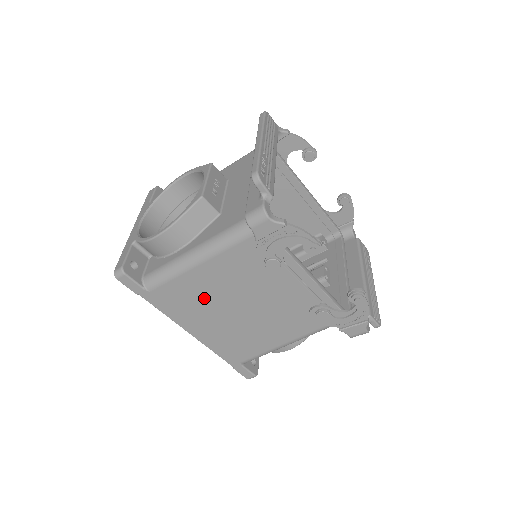
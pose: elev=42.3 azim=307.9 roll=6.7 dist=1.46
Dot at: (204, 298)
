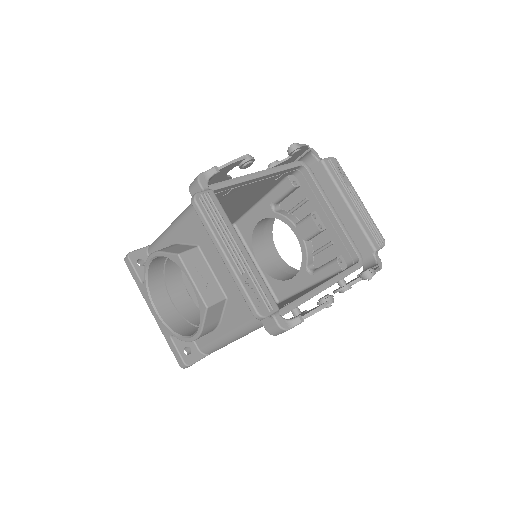
Dot at: occluded
